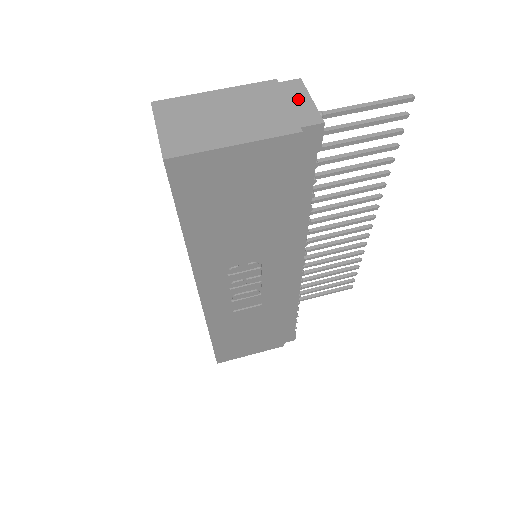
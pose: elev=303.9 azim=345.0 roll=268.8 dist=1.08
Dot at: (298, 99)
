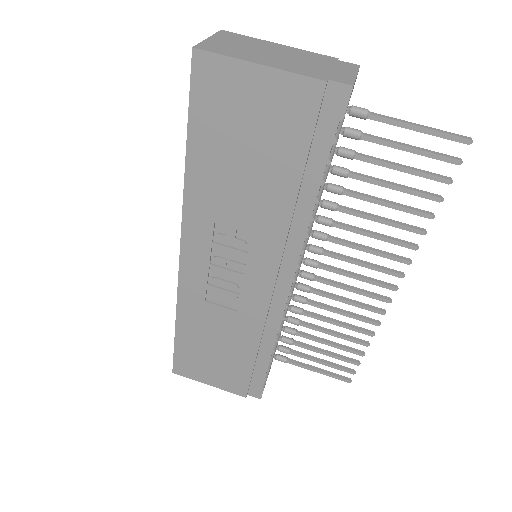
Dot at: (344, 70)
